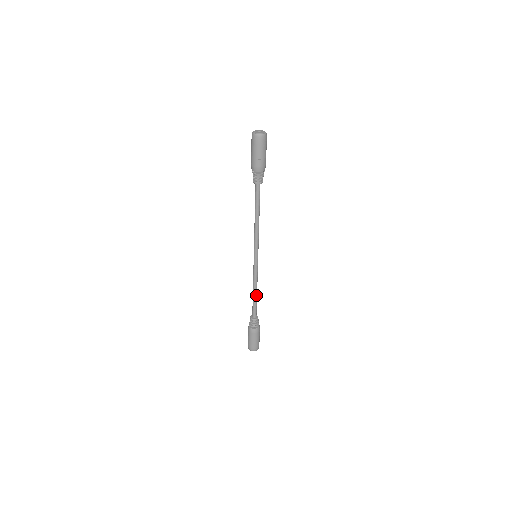
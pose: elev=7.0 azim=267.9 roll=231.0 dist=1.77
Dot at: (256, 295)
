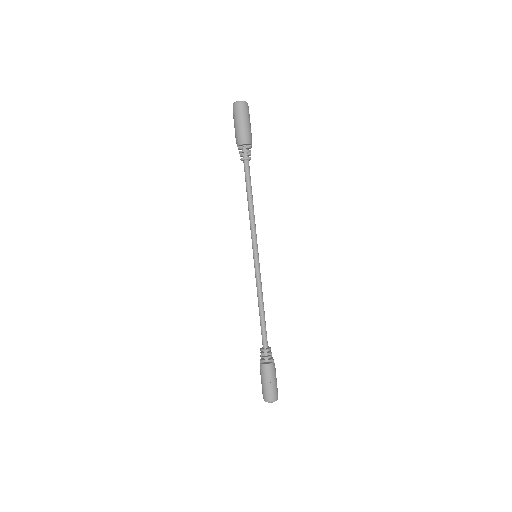
Dot at: (263, 312)
